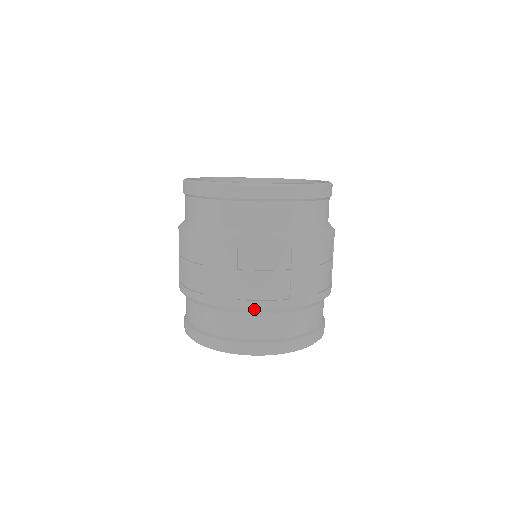
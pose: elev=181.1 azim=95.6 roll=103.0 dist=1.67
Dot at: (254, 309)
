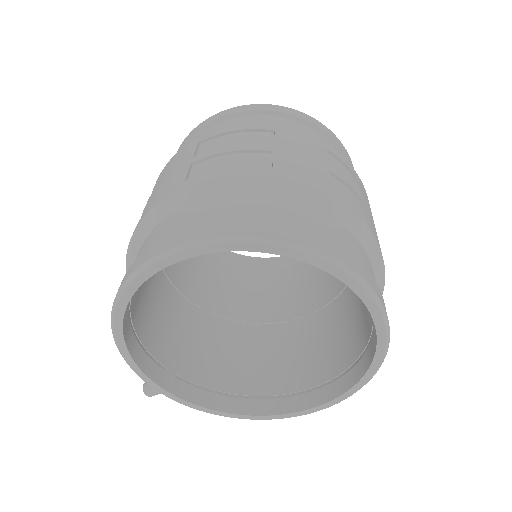
Dot at: (355, 213)
